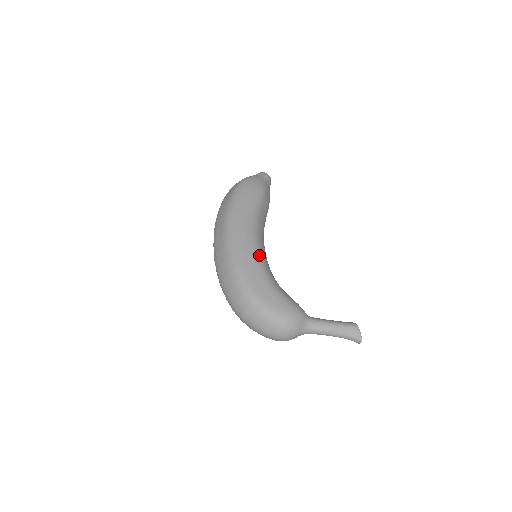
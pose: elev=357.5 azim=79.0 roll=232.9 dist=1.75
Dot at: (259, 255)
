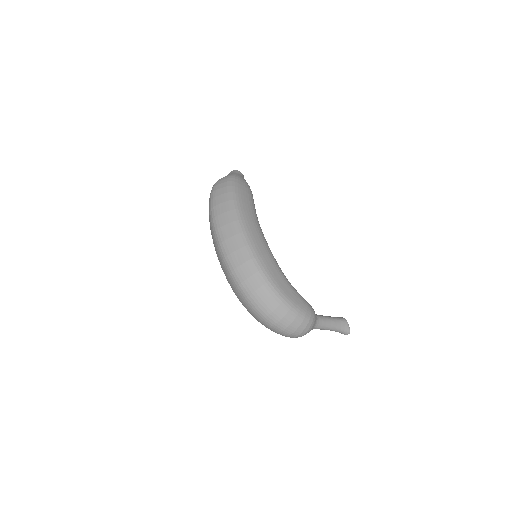
Dot at: occluded
